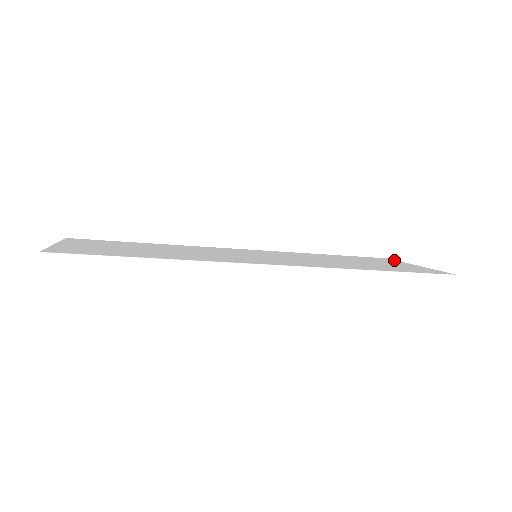
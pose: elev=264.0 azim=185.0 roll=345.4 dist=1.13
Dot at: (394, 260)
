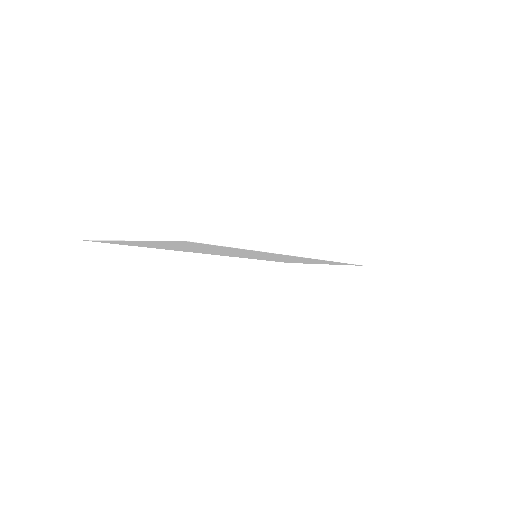
Dot at: occluded
